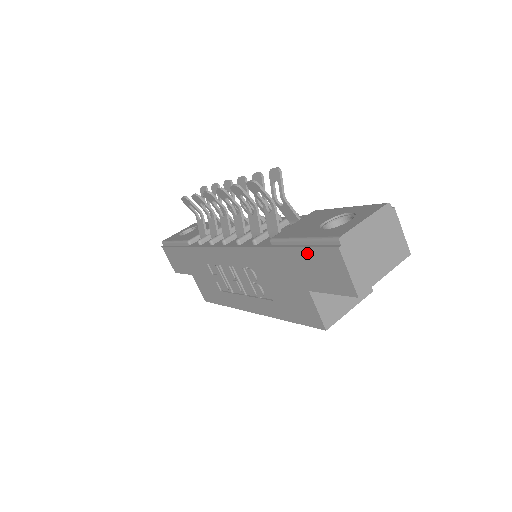
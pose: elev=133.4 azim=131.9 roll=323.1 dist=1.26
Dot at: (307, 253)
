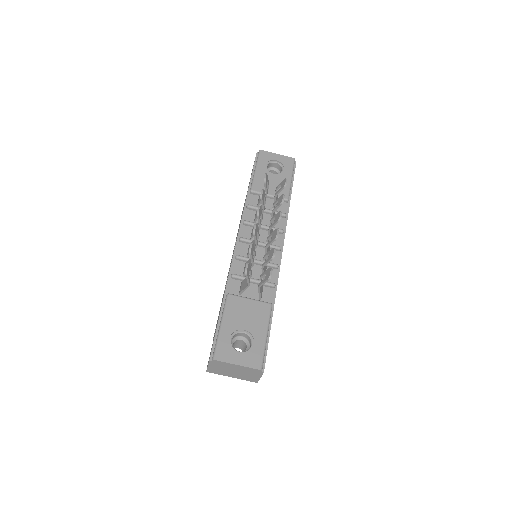
Dot at: (215, 332)
